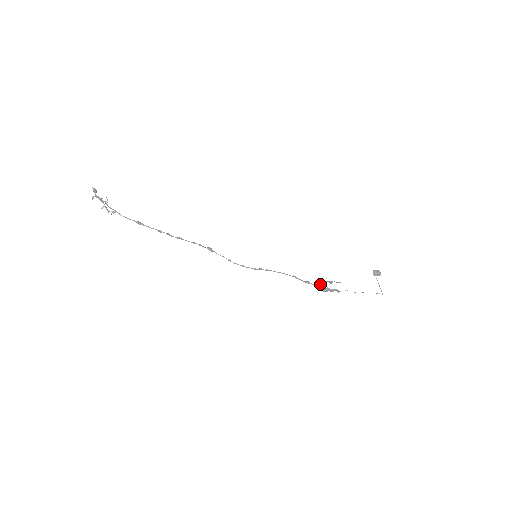
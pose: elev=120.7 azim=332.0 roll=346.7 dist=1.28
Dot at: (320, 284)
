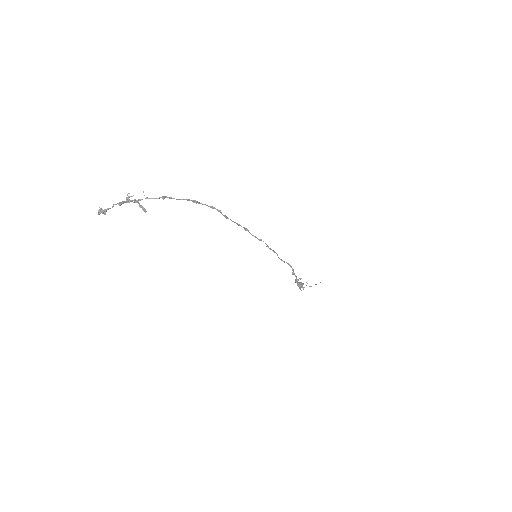
Dot at: (295, 281)
